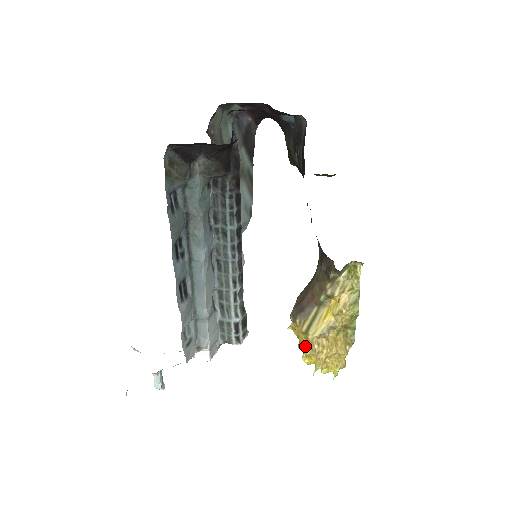
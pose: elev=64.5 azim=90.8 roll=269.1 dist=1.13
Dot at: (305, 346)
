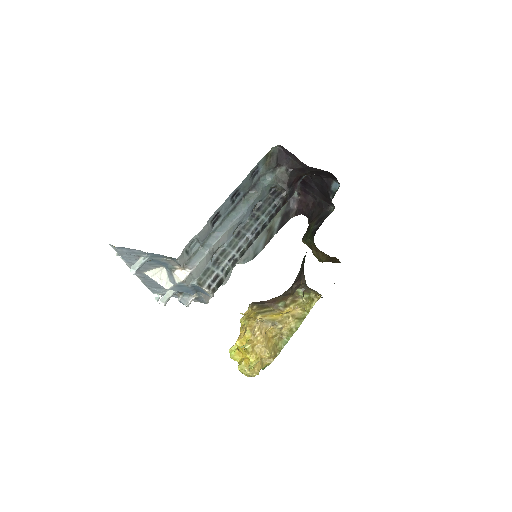
Dot at: (251, 320)
